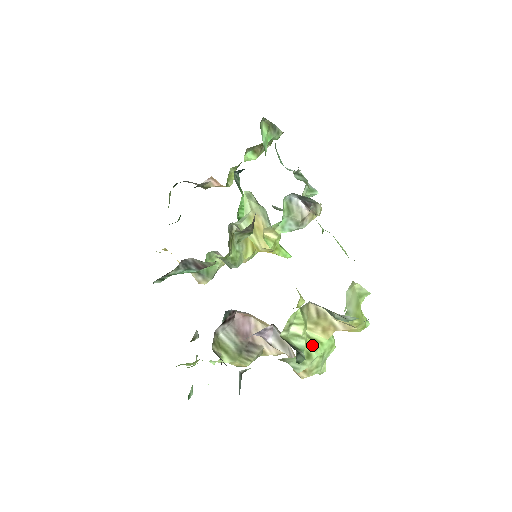
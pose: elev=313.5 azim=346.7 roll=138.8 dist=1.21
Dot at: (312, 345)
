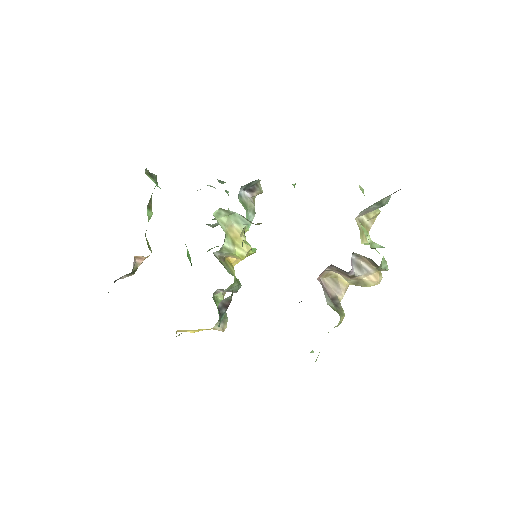
Dot at: occluded
